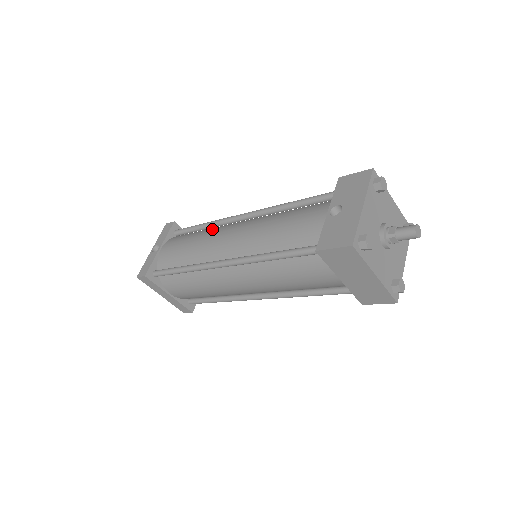
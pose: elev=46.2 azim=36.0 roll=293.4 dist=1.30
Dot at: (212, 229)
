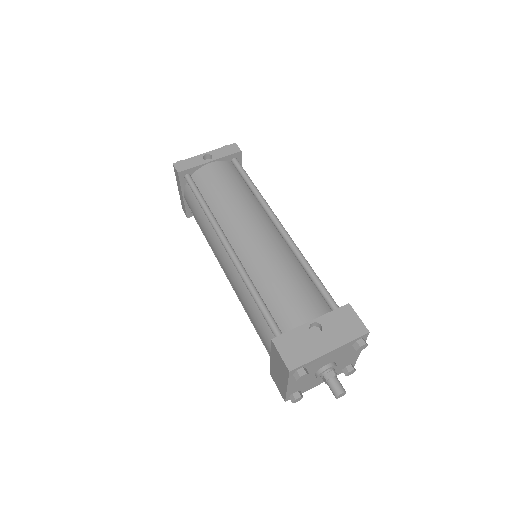
Dot at: (252, 203)
